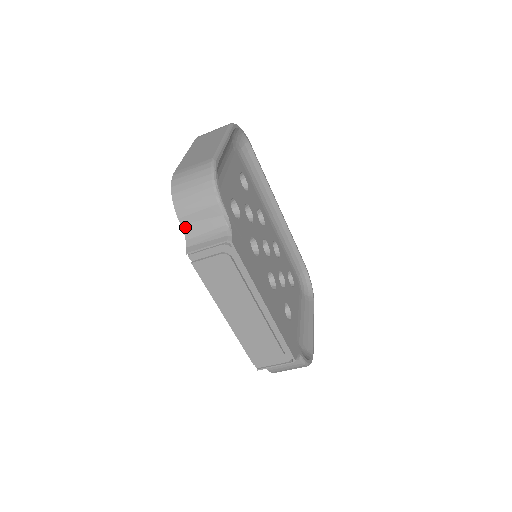
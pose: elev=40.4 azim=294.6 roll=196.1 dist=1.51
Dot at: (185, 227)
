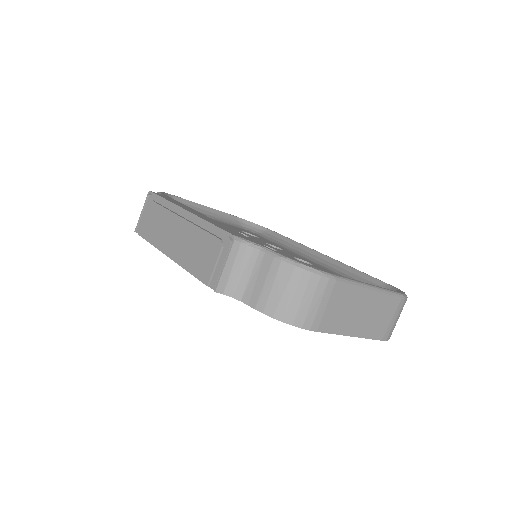
Dot at: occluded
